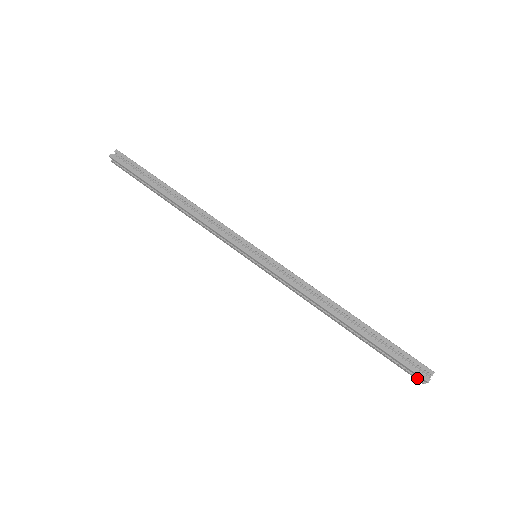
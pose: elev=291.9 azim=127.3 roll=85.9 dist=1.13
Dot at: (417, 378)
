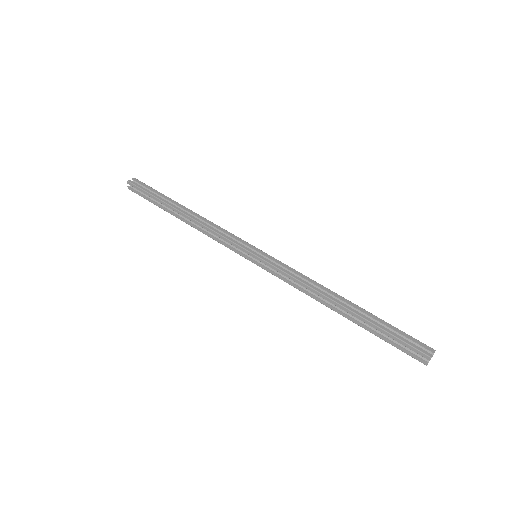
Dot at: (419, 358)
